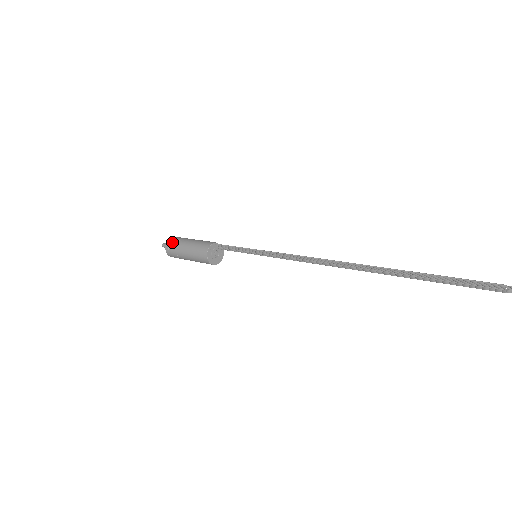
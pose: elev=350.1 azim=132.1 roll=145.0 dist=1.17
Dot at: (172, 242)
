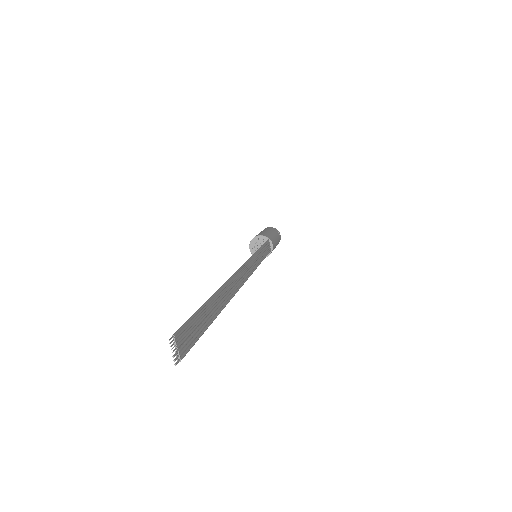
Dot at: (268, 228)
